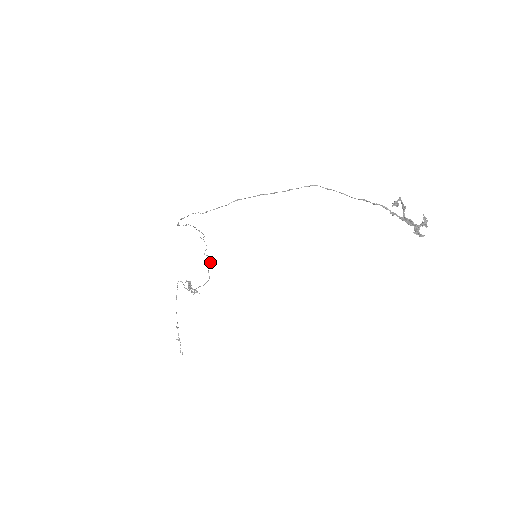
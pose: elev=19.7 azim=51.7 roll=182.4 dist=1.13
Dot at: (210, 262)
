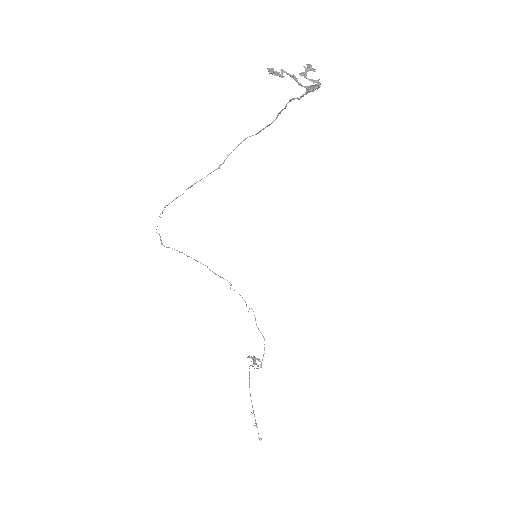
Dot at: (255, 317)
